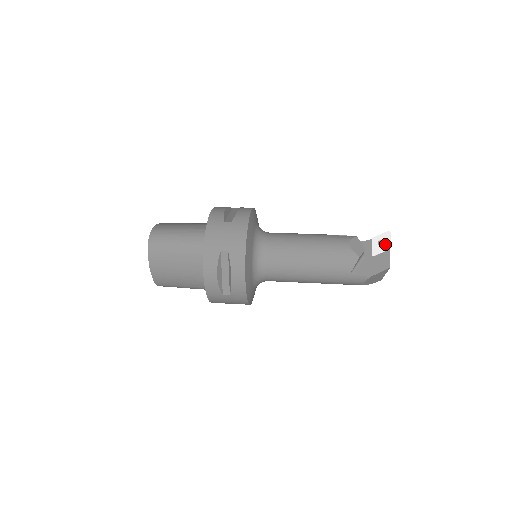
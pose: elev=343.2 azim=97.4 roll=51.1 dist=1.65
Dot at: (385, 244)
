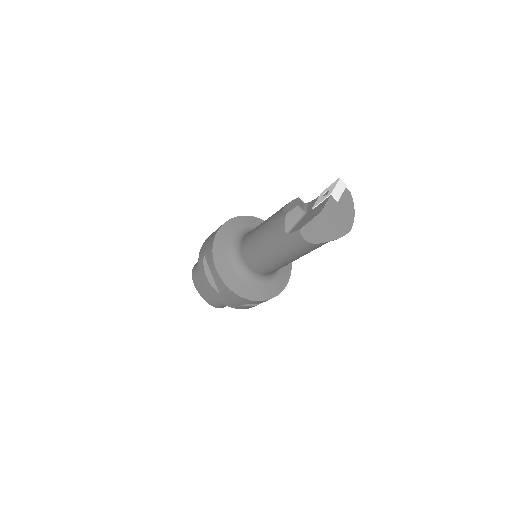
Dot at: (328, 192)
